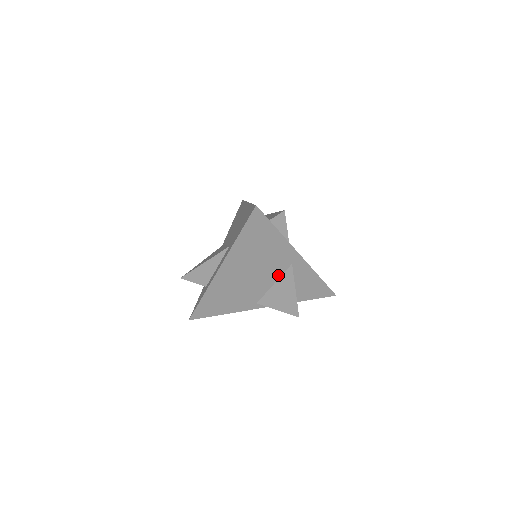
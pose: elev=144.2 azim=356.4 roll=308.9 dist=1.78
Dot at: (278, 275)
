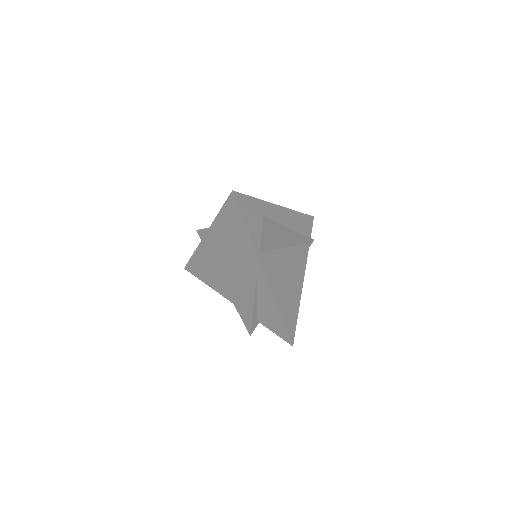
Dot at: (246, 279)
